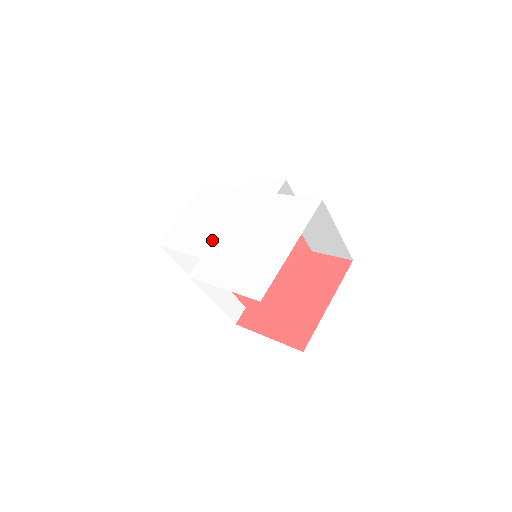
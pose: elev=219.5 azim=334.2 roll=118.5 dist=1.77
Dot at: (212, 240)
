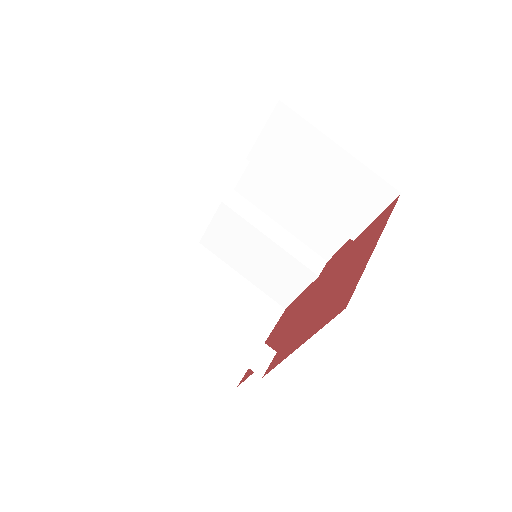
Dot at: occluded
